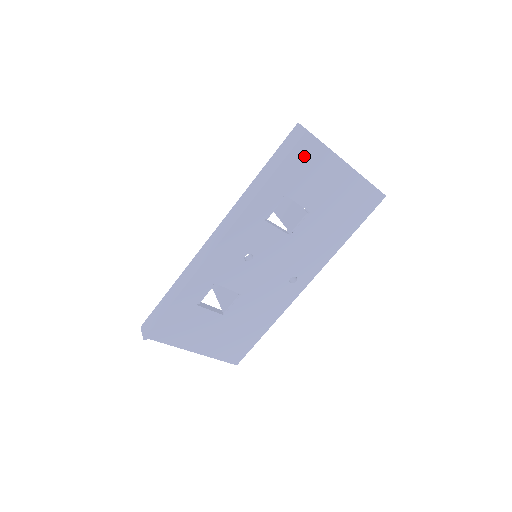
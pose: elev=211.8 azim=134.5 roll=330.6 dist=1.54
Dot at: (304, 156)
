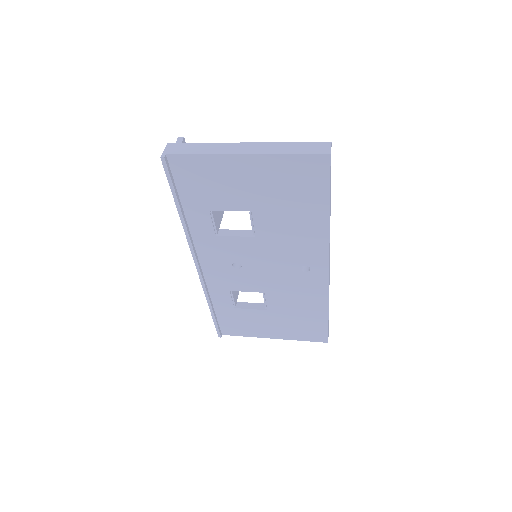
Dot at: (188, 174)
